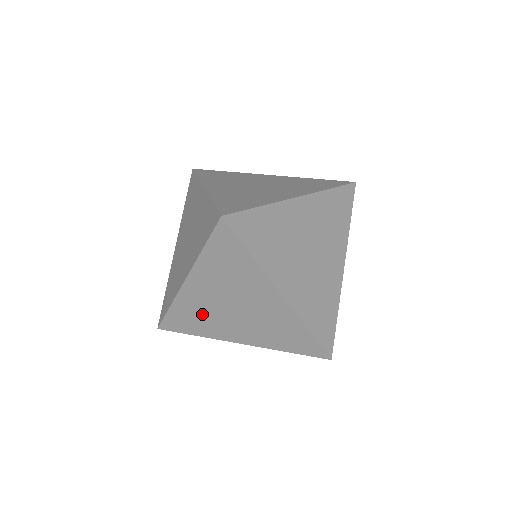
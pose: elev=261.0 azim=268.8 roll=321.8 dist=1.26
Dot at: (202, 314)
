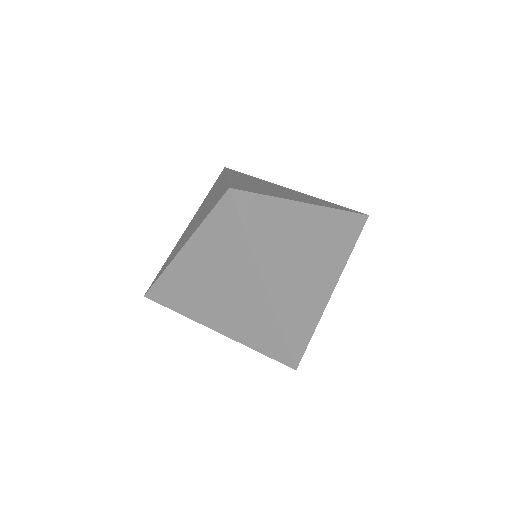
Dot at: (188, 289)
